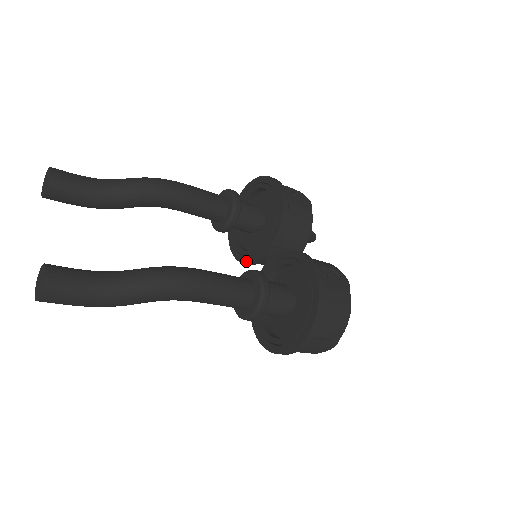
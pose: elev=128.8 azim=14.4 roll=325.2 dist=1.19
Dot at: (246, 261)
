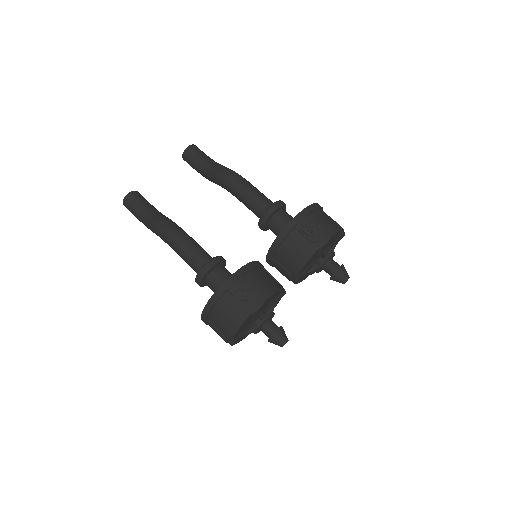
Dot at: occluded
